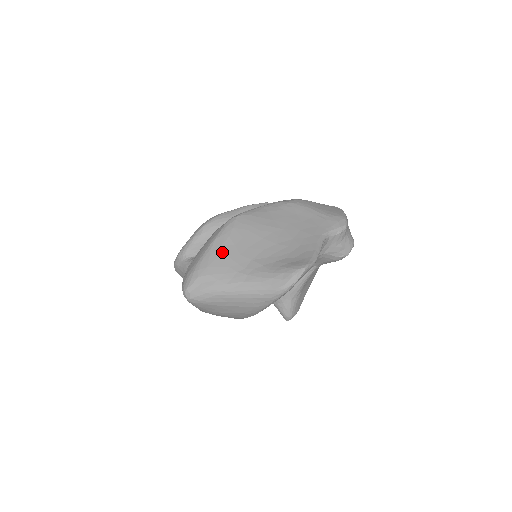
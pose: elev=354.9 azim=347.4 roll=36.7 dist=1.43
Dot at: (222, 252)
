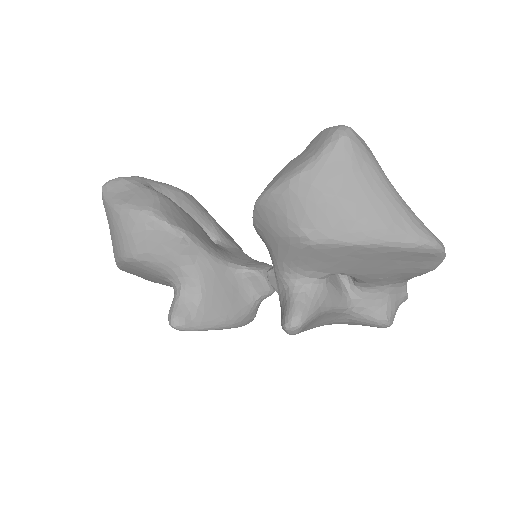
Dot at: occluded
